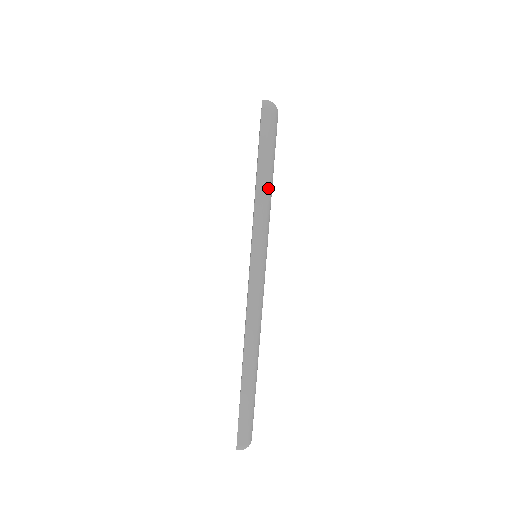
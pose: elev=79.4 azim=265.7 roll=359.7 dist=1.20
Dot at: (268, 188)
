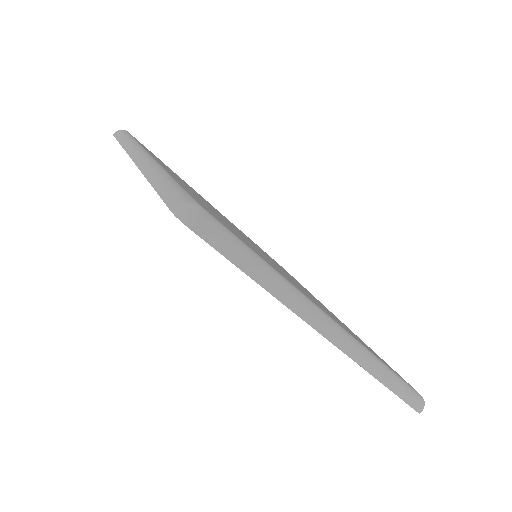
Dot at: (265, 269)
